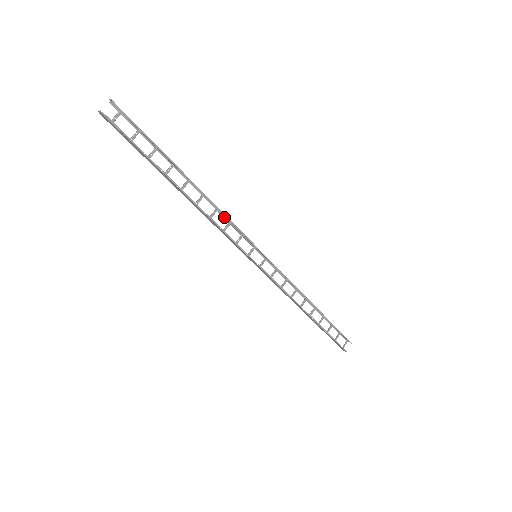
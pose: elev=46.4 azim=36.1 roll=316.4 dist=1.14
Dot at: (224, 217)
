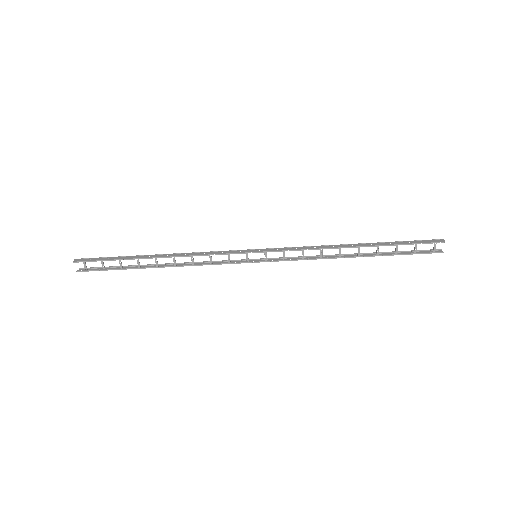
Dot at: (205, 252)
